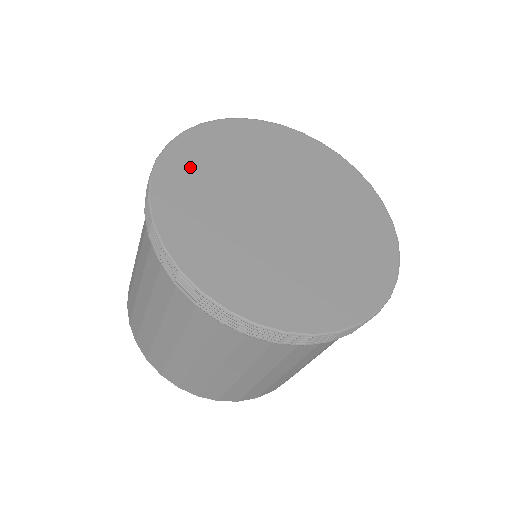
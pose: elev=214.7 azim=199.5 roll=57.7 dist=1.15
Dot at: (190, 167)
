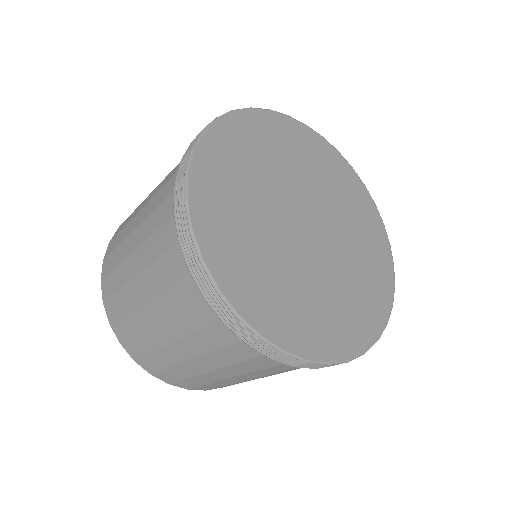
Dot at: (220, 181)
